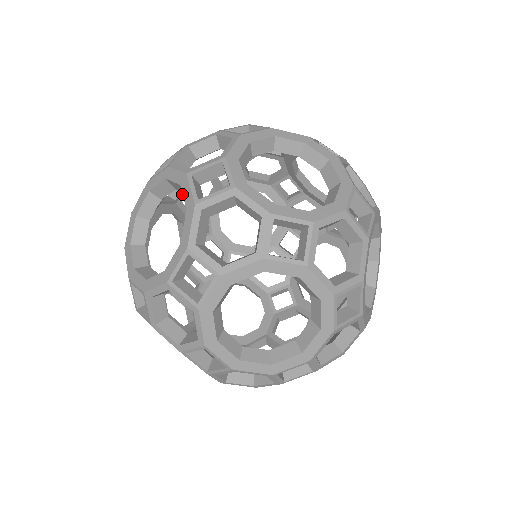
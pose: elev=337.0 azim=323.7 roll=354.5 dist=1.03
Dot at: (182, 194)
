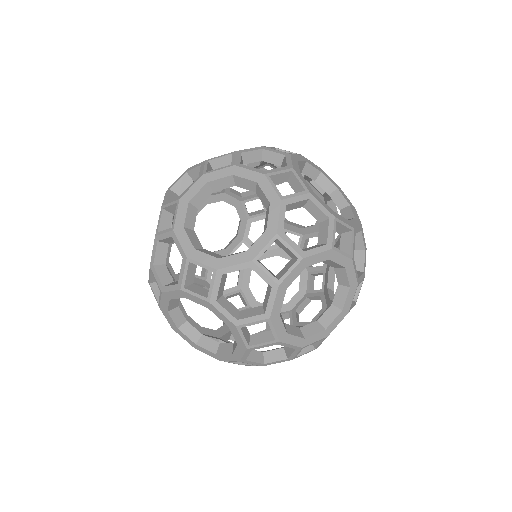
Dot at: occluded
